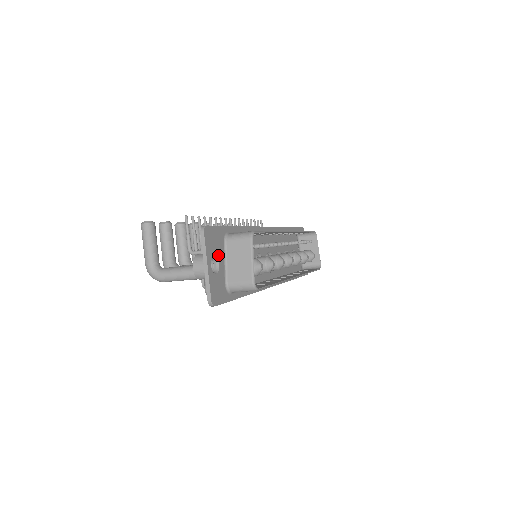
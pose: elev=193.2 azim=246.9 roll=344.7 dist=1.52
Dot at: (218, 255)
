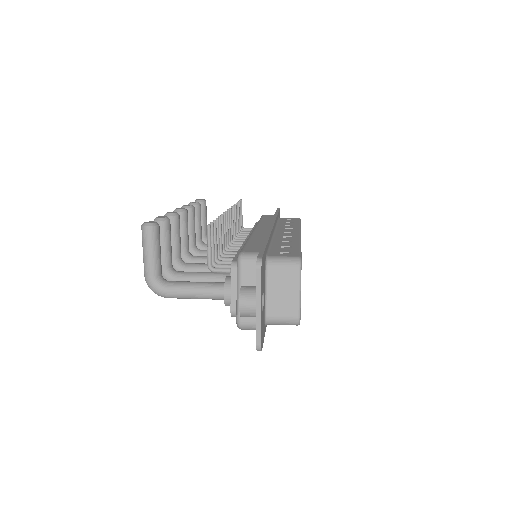
Dot at: (263, 287)
